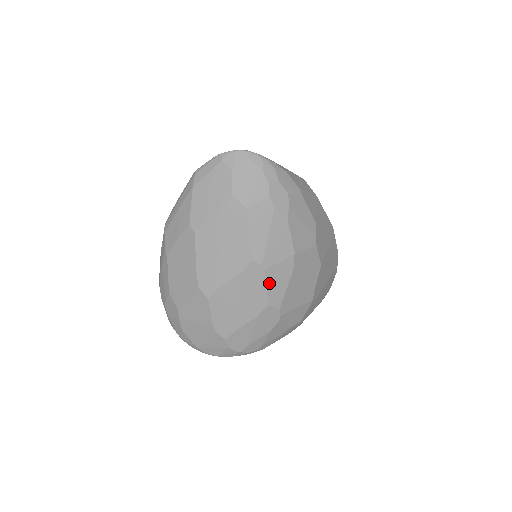
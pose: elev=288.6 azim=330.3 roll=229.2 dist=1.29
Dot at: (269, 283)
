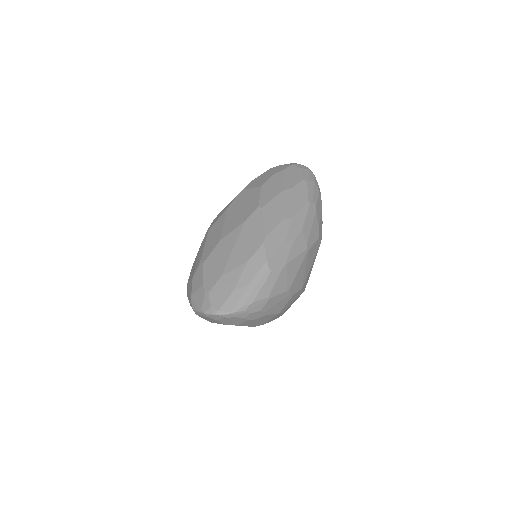
Dot at: (269, 321)
